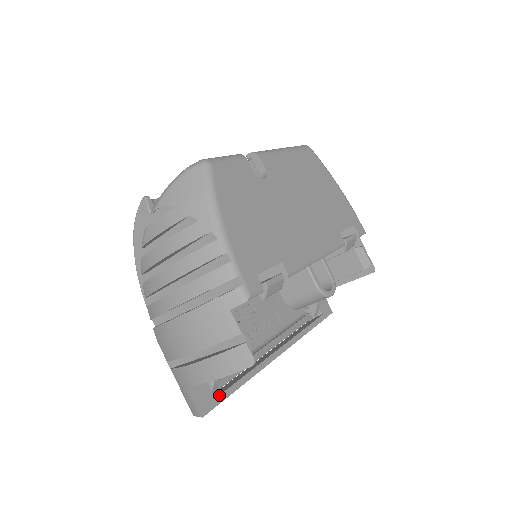
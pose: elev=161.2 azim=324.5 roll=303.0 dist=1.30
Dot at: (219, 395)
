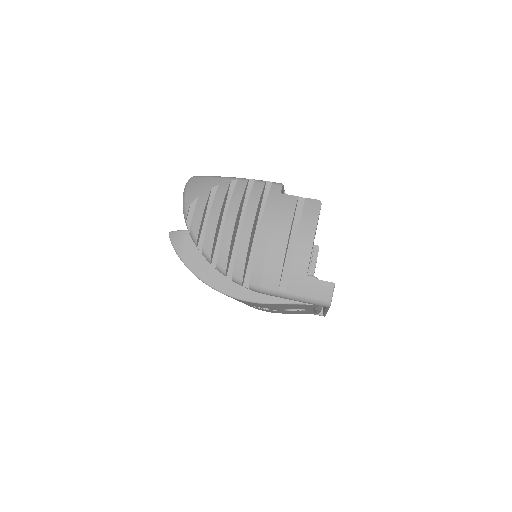
Dot at: occluded
